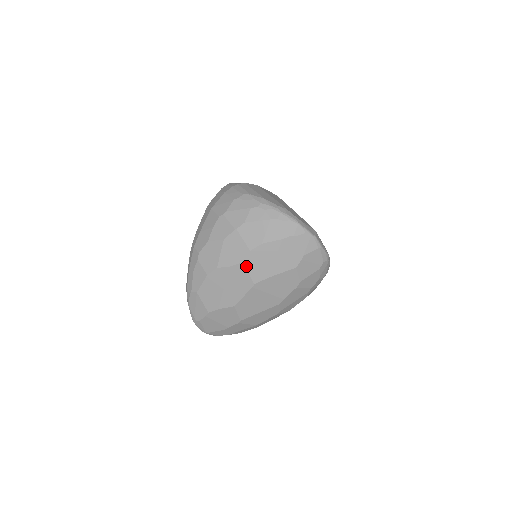
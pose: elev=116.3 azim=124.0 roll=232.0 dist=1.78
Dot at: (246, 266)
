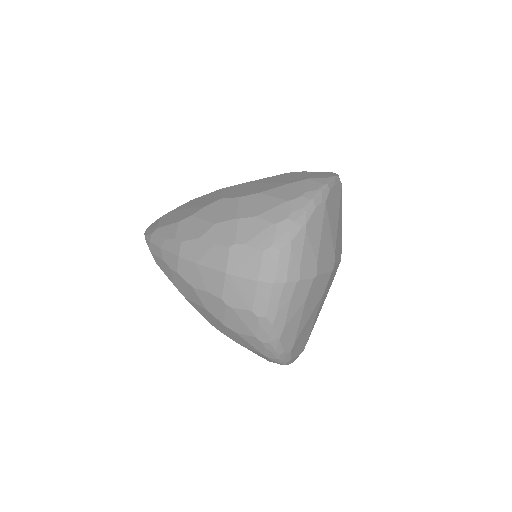
Dot at: occluded
